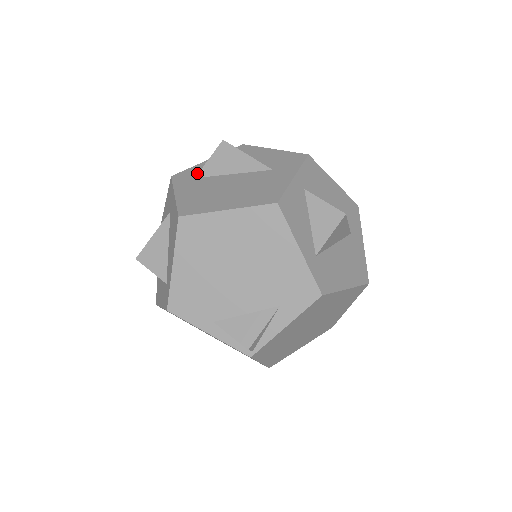
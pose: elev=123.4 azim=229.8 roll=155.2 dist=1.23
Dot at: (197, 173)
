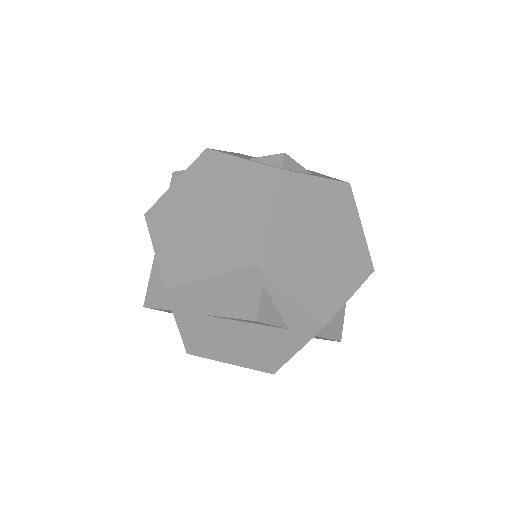
Dot at: occluded
